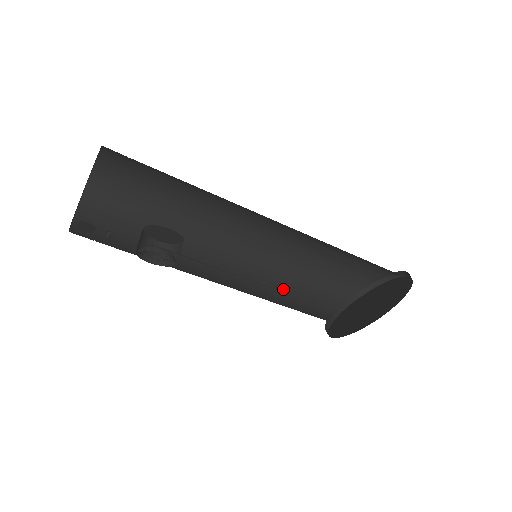
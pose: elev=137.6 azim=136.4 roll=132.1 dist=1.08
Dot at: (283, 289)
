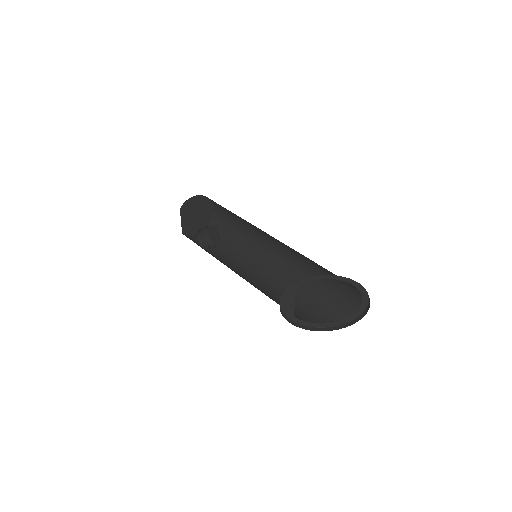
Dot at: (277, 296)
